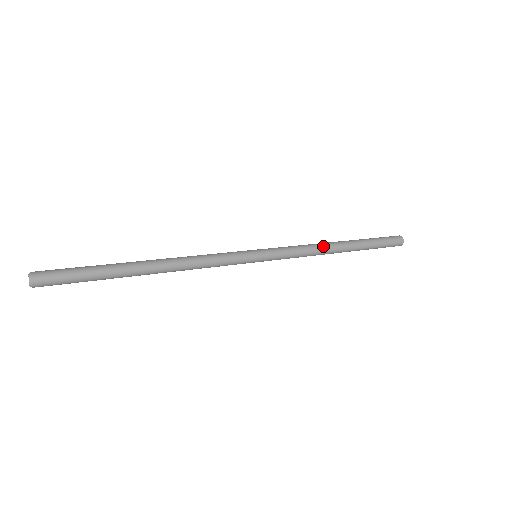
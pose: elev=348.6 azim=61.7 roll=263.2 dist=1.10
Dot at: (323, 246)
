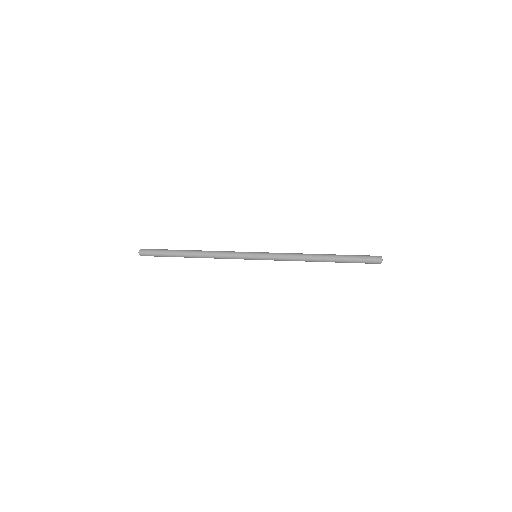
Dot at: (305, 254)
